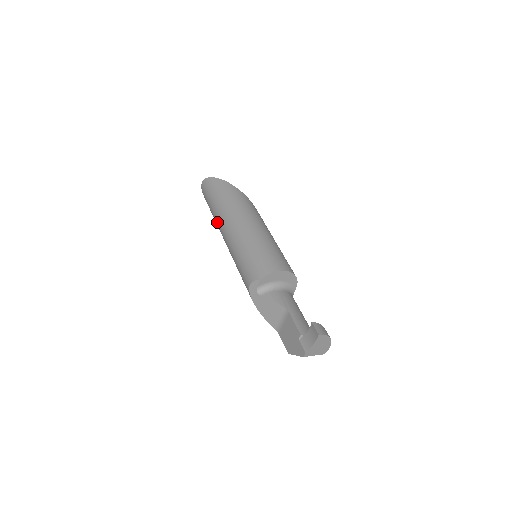
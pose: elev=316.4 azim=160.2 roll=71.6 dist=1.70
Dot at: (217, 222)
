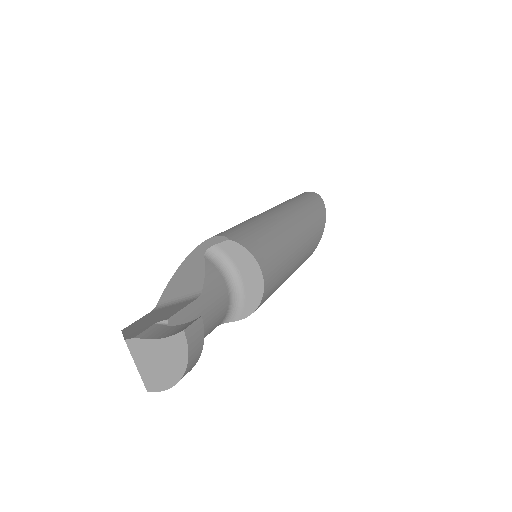
Dot at: occluded
